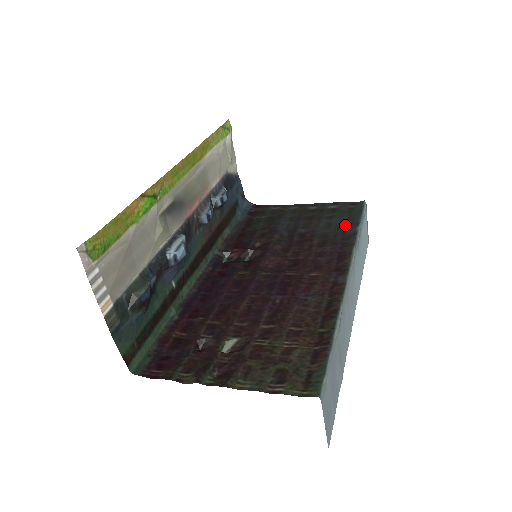
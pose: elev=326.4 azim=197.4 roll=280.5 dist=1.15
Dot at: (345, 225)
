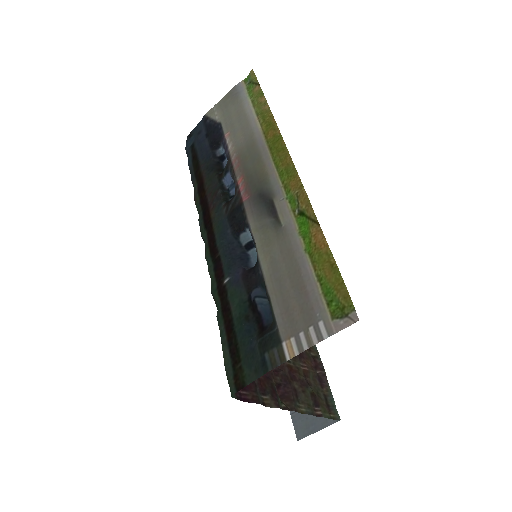
Dot at: occluded
